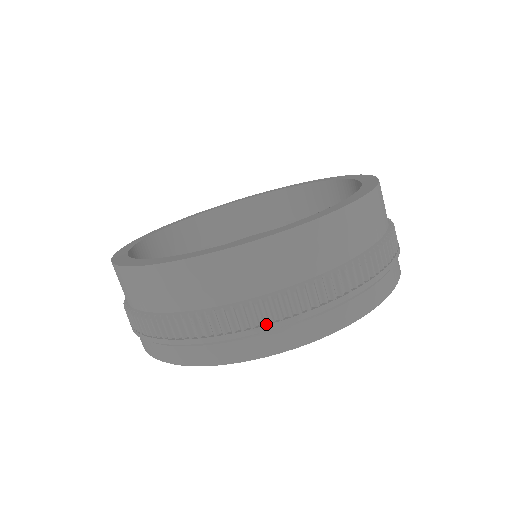
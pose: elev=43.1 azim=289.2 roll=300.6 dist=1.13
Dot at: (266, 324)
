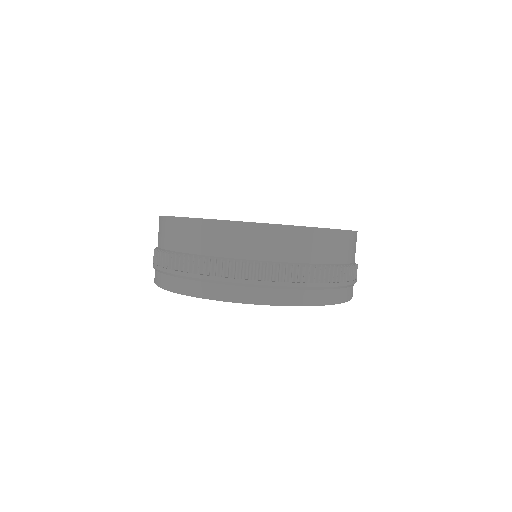
Dot at: (286, 282)
